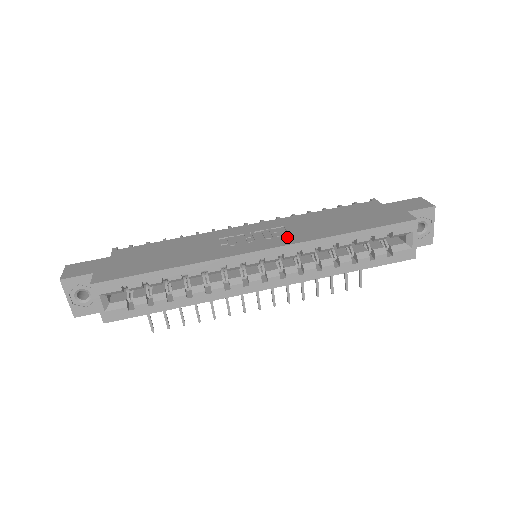
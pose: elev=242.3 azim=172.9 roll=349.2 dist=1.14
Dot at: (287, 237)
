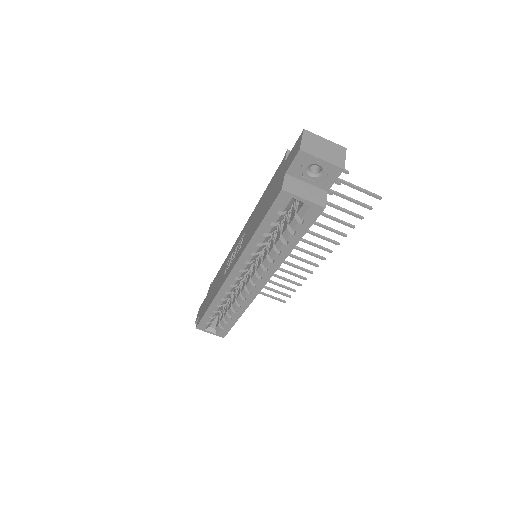
Dot at: (239, 251)
